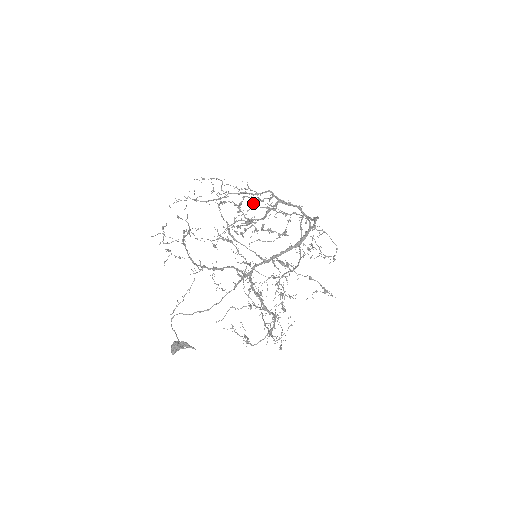
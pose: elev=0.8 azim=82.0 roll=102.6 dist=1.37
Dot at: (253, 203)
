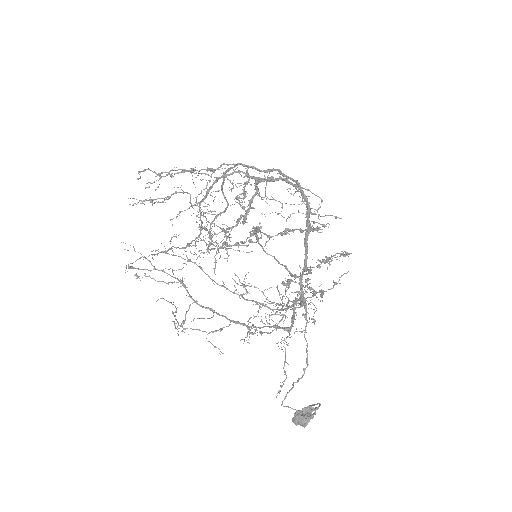
Dot at: occluded
